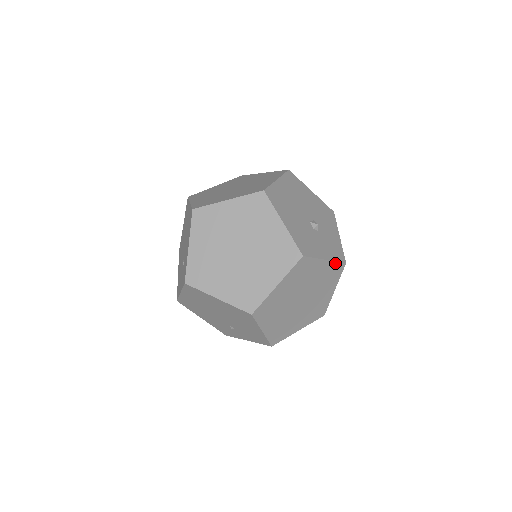
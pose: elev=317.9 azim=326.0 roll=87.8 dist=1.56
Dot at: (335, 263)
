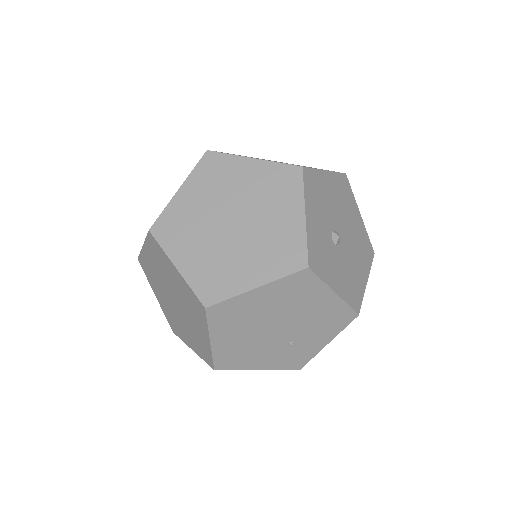
Dot at: (304, 242)
